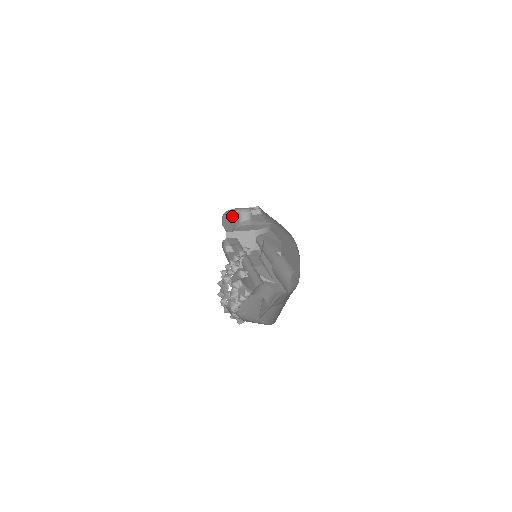
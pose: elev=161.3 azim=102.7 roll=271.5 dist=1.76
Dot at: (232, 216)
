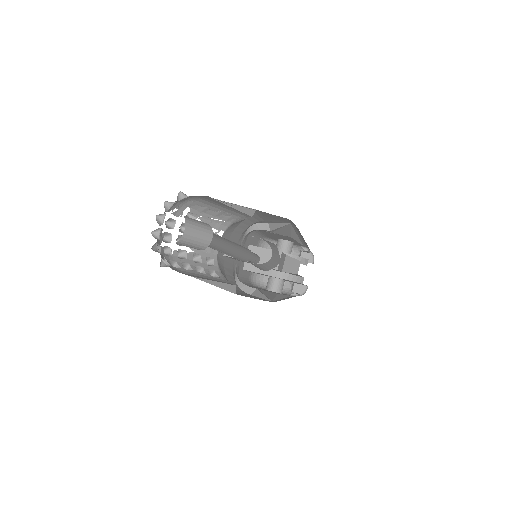
Dot at: occluded
